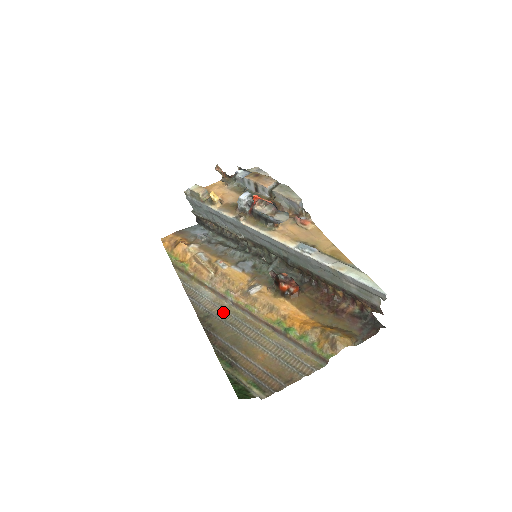
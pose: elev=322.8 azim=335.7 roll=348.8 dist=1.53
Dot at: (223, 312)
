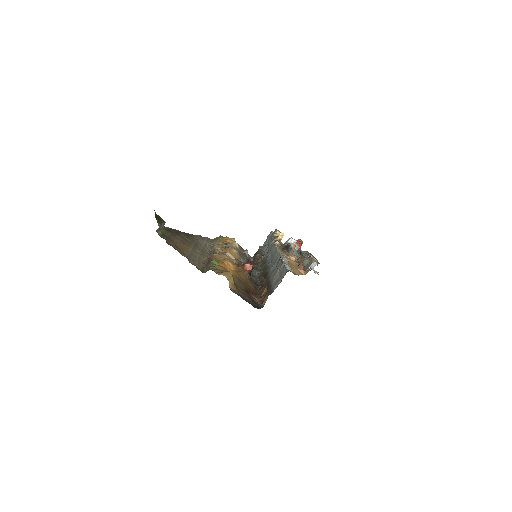
Dot at: (202, 245)
